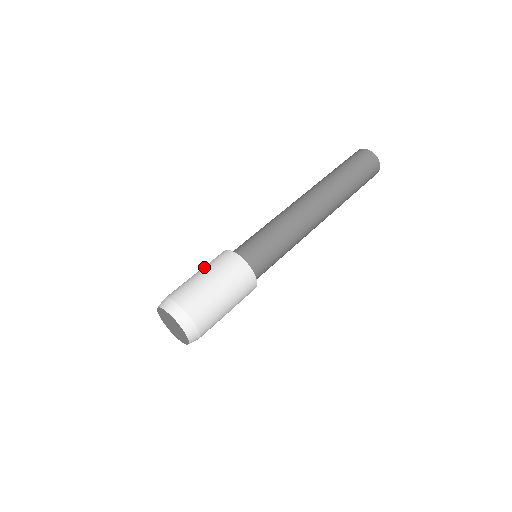
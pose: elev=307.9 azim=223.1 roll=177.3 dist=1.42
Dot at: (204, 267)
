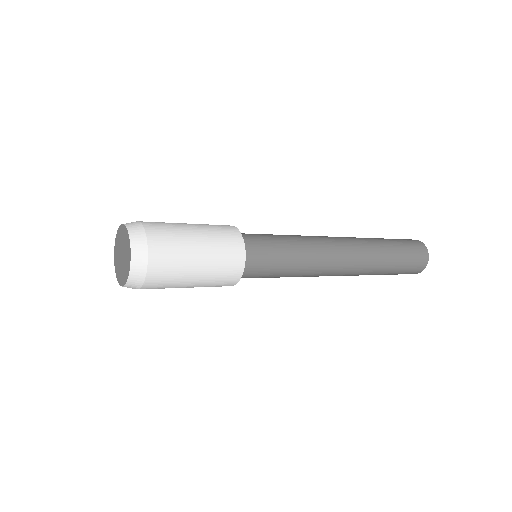
Dot at: occluded
